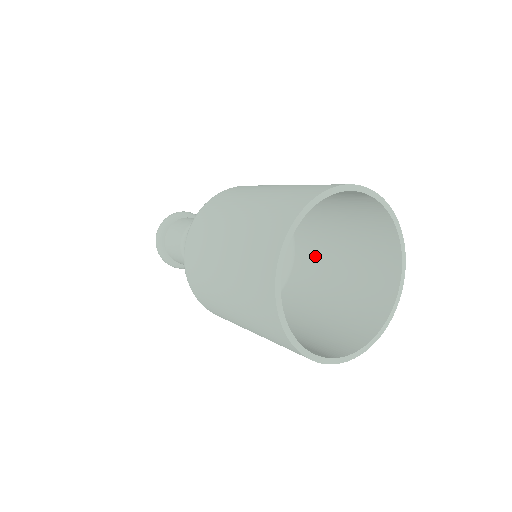
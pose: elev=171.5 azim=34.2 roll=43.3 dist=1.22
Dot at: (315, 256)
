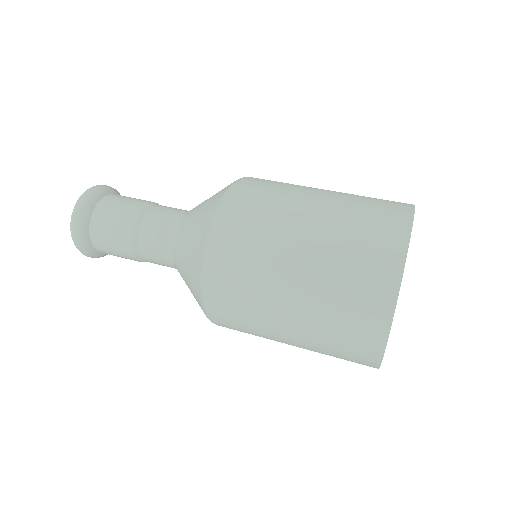
Dot at: occluded
